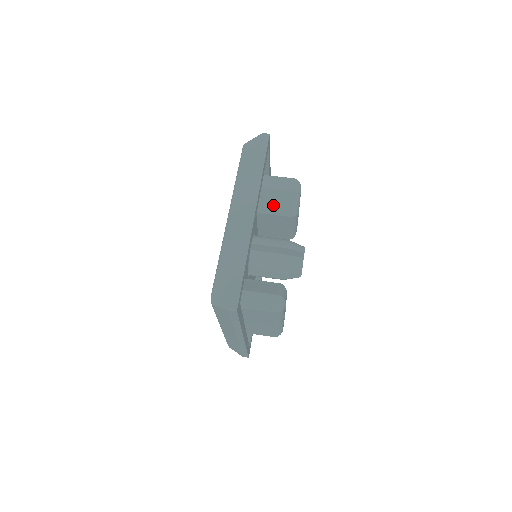
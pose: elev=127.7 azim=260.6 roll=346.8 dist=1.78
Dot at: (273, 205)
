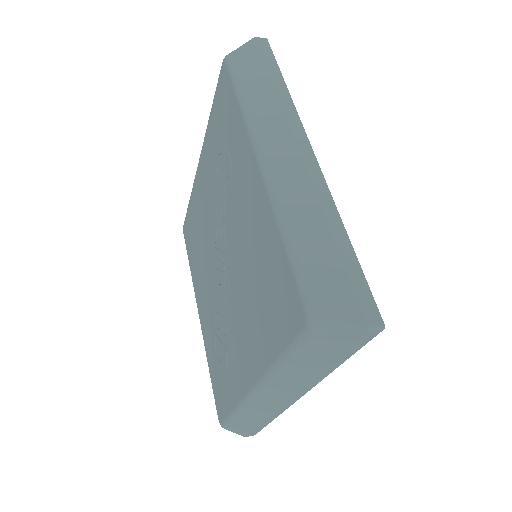
Dot at: occluded
